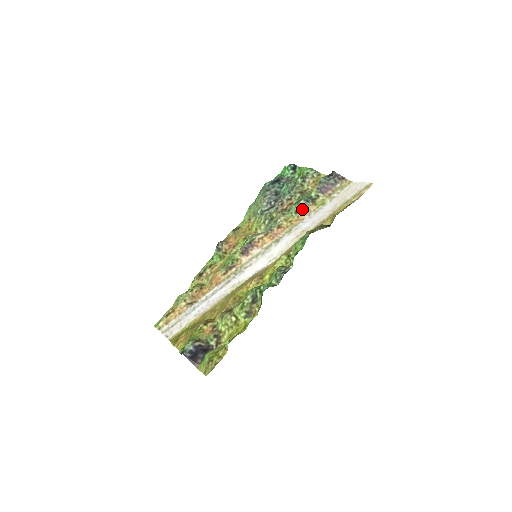
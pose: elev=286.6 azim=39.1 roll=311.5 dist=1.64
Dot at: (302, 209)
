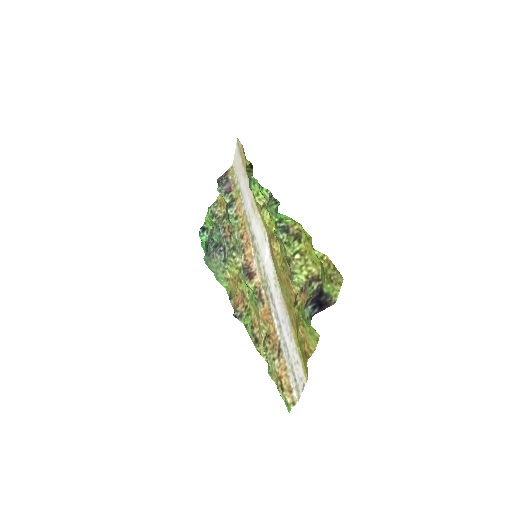
Dot at: (235, 212)
